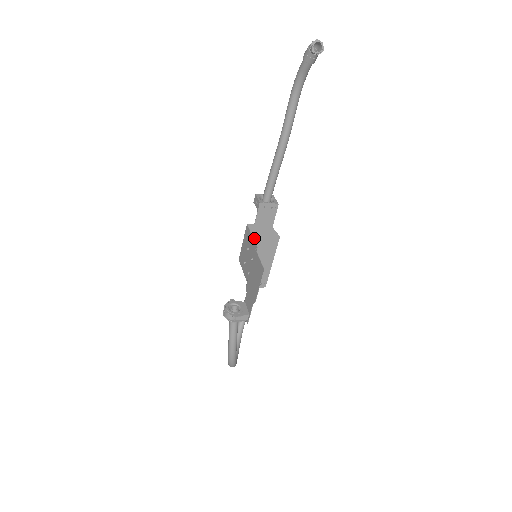
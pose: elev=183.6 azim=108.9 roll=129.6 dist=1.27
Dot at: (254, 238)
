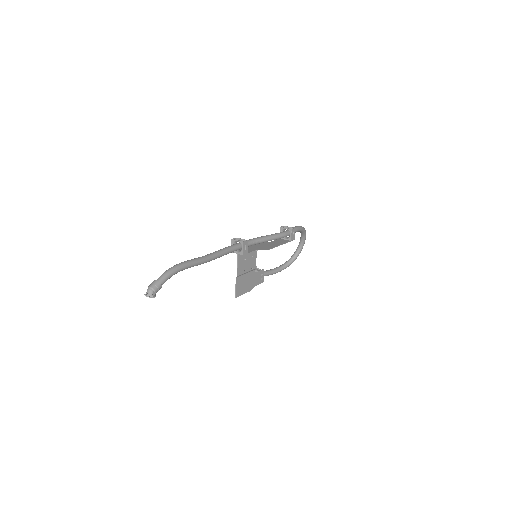
Dot at: (252, 246)
